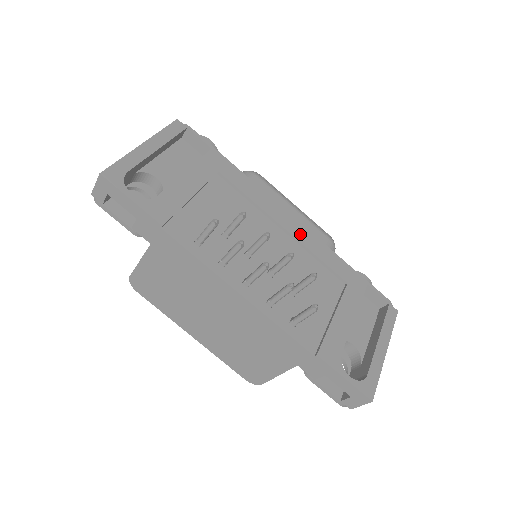
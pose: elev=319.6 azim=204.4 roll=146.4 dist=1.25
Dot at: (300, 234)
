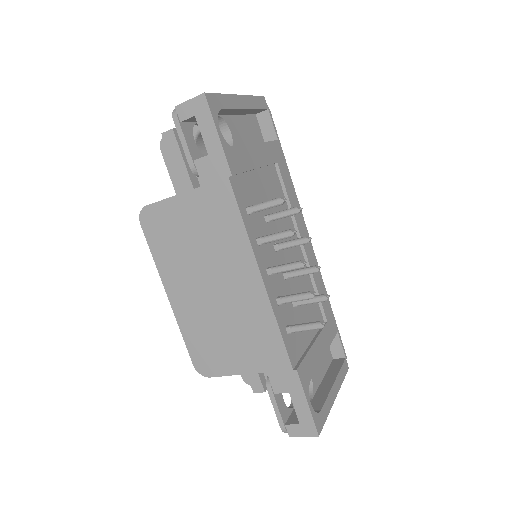
Dot at: (311, 257)
